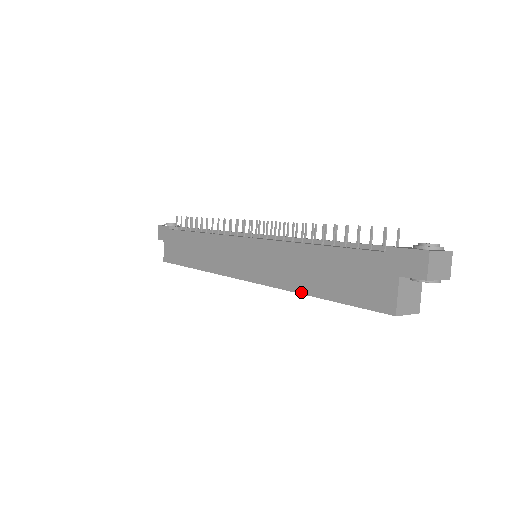
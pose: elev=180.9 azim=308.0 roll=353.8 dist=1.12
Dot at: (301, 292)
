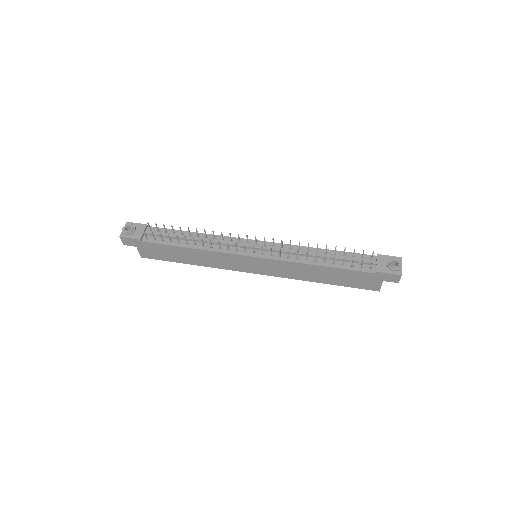
Dot at: occluded
